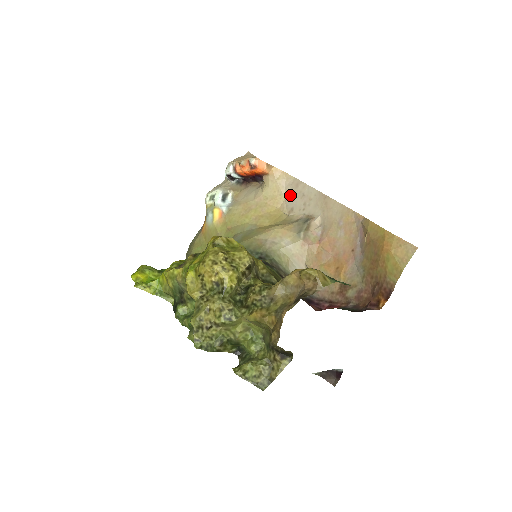
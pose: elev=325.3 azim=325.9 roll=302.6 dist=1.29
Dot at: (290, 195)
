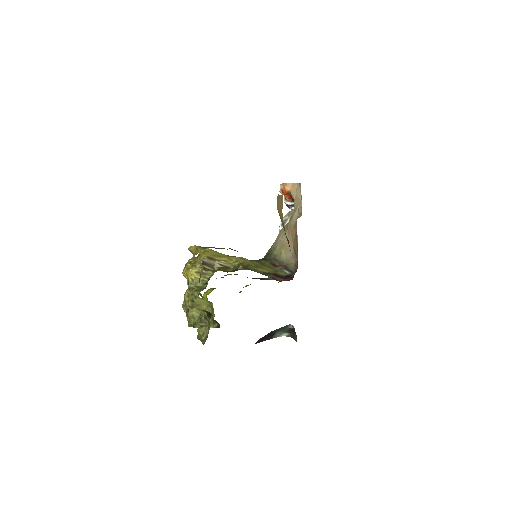
Dot at: occluded
